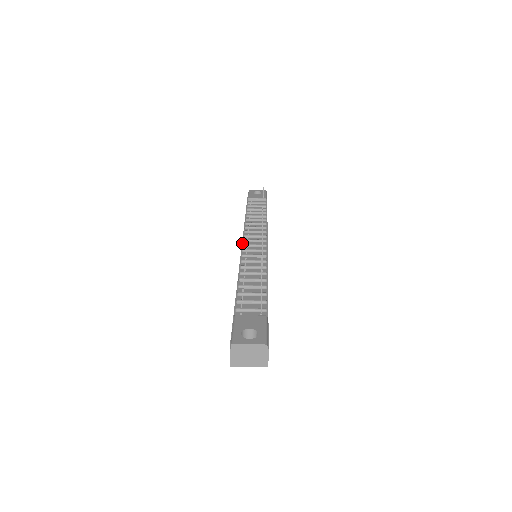
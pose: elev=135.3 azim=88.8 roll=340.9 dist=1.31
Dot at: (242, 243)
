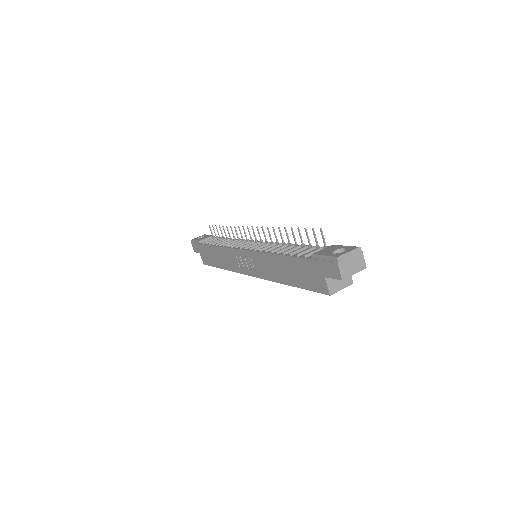
Dot at: (241, 249)
